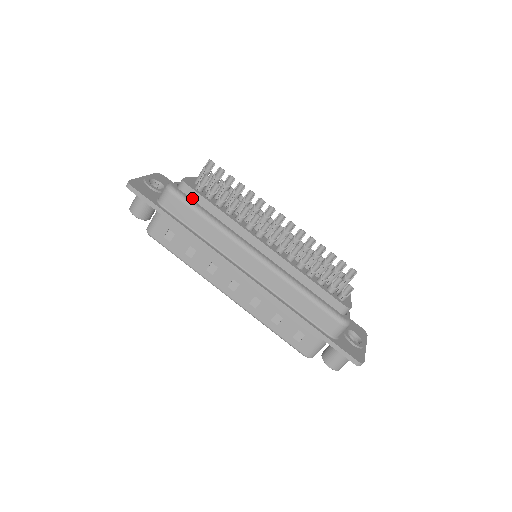
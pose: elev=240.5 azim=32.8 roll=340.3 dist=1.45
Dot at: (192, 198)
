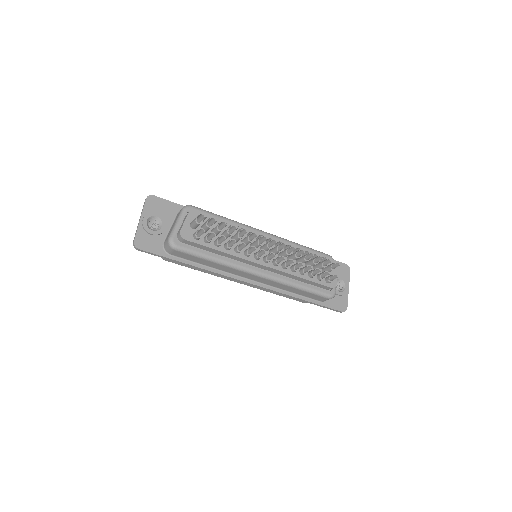
Dot at: (194, 245)
